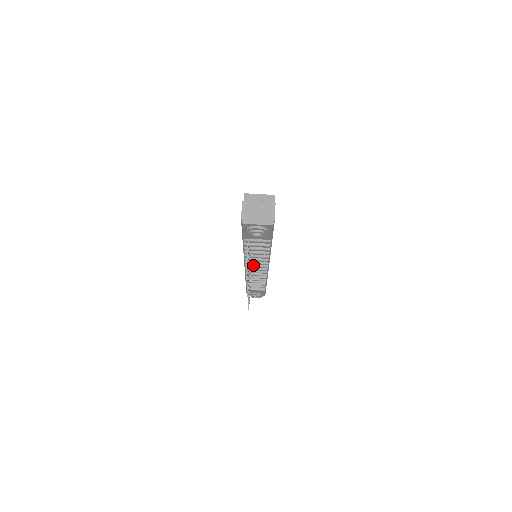
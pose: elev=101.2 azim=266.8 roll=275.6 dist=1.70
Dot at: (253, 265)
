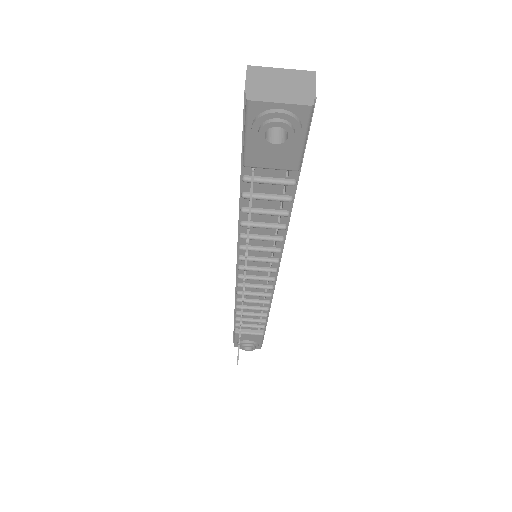
Dot at: (252, 267)
